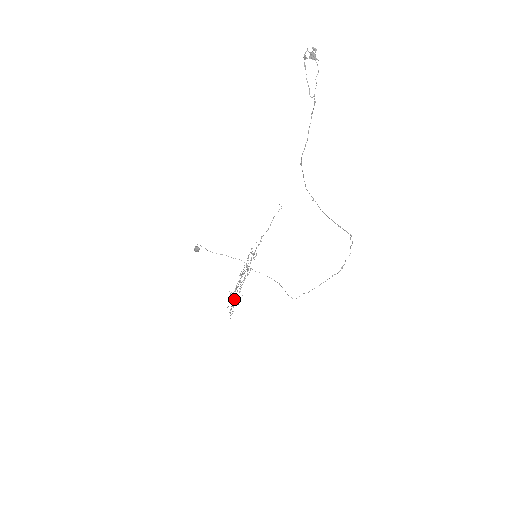
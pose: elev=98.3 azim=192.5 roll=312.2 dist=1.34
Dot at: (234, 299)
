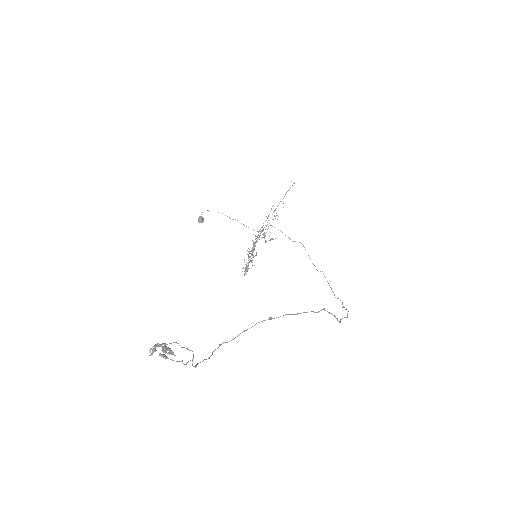
Dot at: occluded
